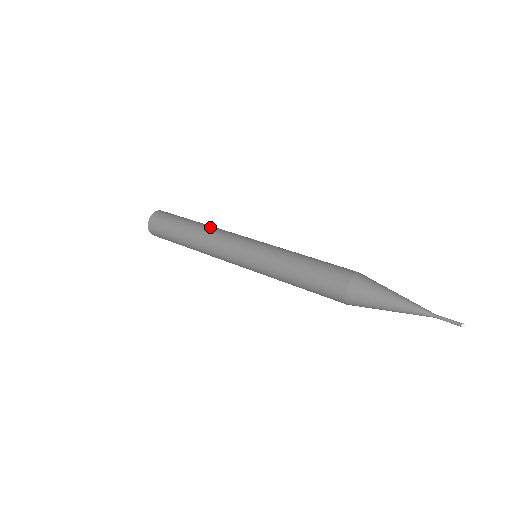
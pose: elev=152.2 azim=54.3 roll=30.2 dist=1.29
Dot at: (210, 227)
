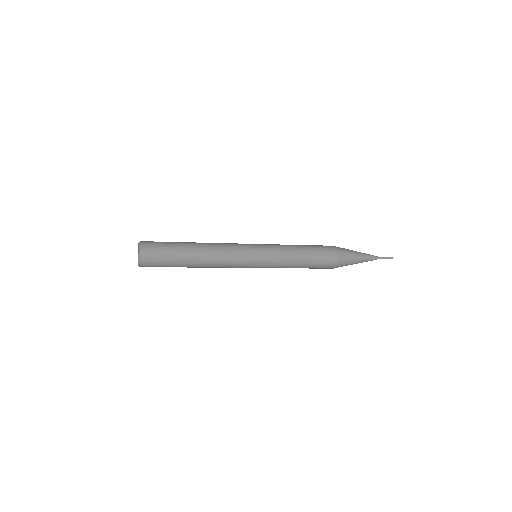
Dot at: occluded
